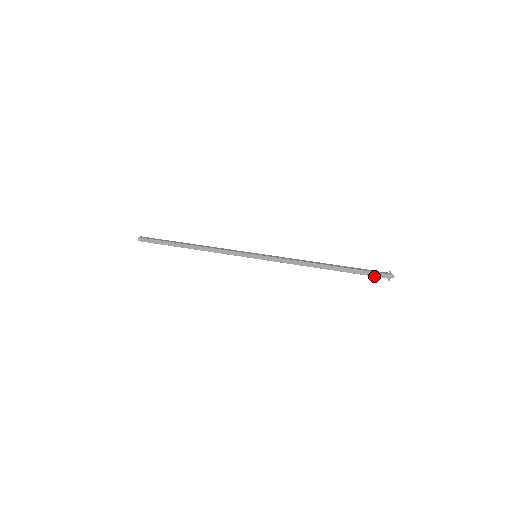
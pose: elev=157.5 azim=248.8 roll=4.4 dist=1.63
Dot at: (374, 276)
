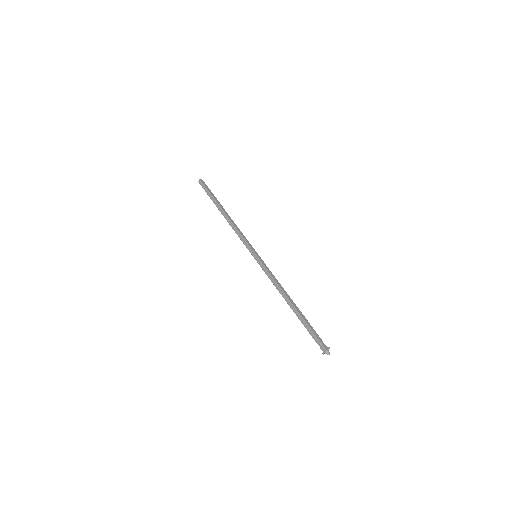
Dot at: (316, 341)
